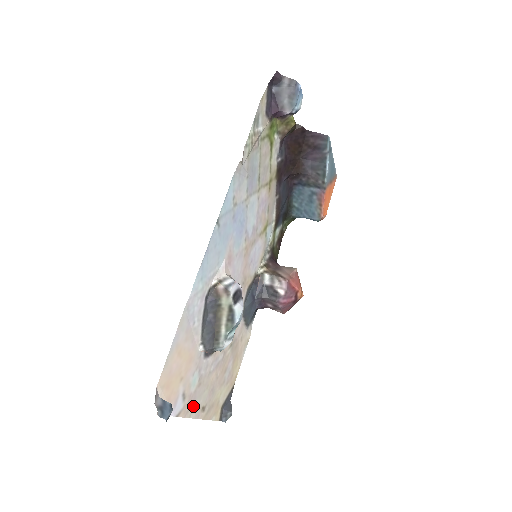
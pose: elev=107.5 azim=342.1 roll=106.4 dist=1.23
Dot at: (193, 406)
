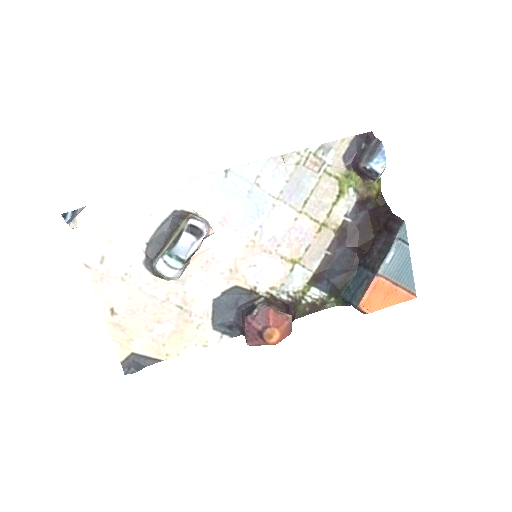
Dot at: (105, 288)
